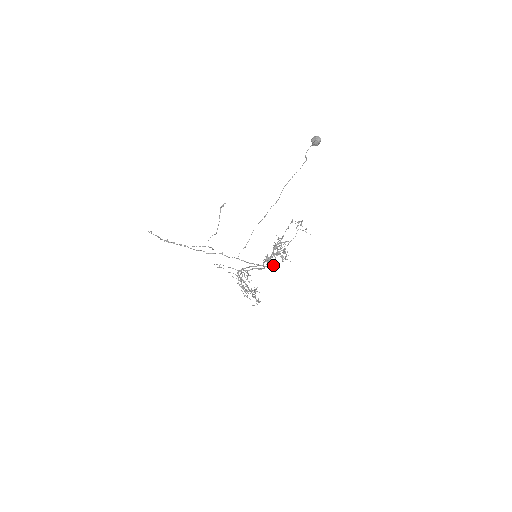
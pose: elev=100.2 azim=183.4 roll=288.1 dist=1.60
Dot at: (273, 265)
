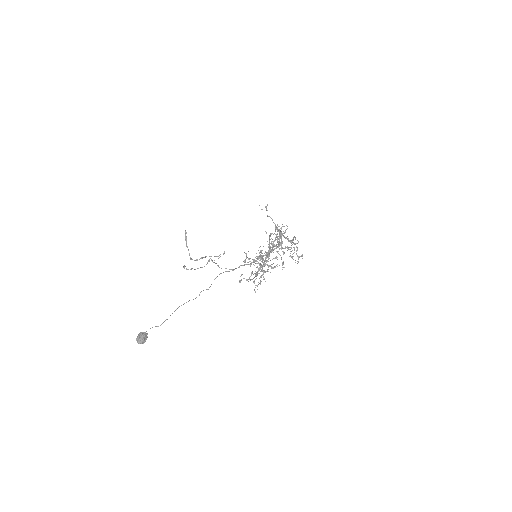
Dot at: occluded
